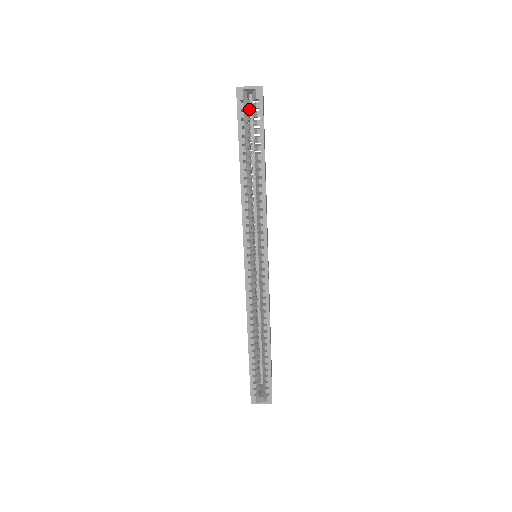
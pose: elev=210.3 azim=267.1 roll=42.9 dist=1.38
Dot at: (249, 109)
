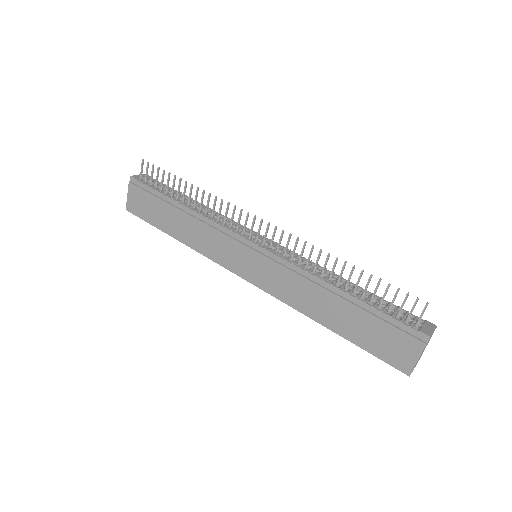
Dot at: occluded
